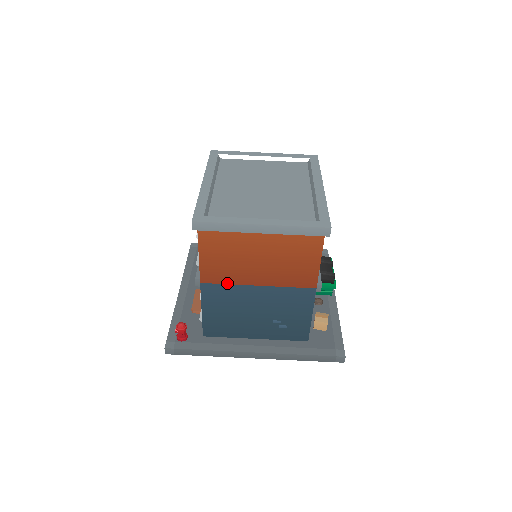
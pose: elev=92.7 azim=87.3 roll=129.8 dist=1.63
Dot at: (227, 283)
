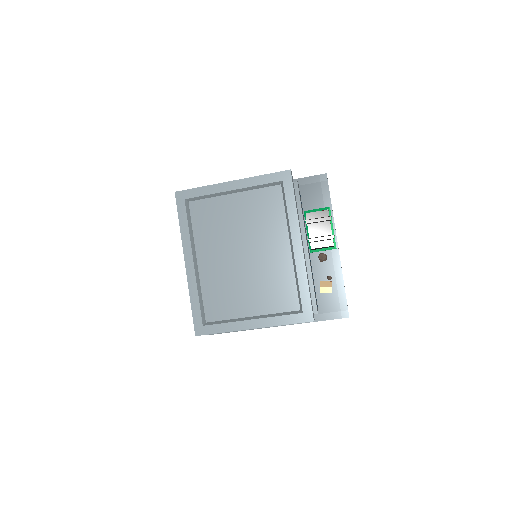
Dot at: occluded
